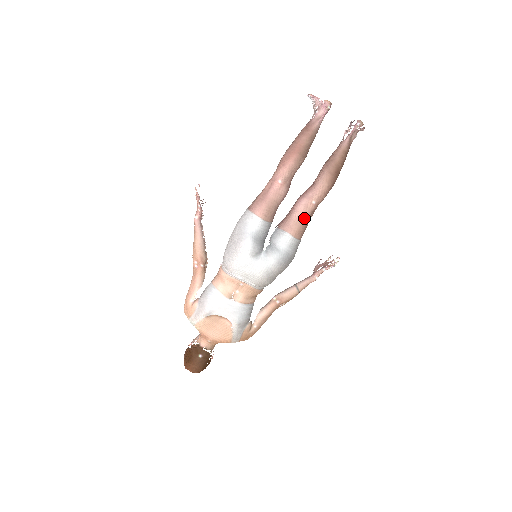
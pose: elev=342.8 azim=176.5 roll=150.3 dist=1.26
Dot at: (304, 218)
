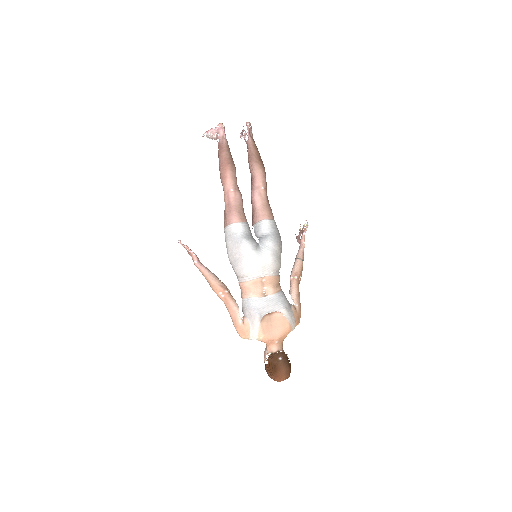
Dot at: (265, 203)
